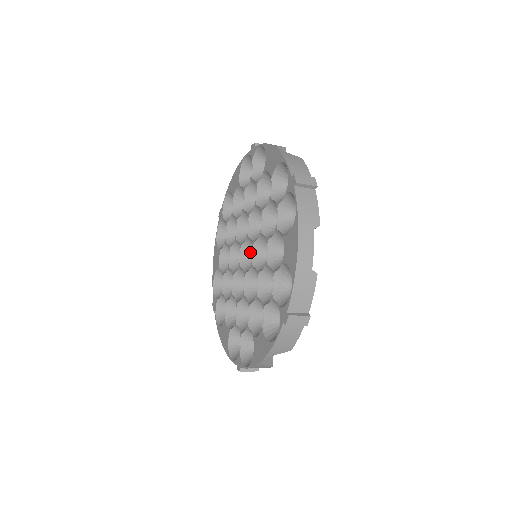
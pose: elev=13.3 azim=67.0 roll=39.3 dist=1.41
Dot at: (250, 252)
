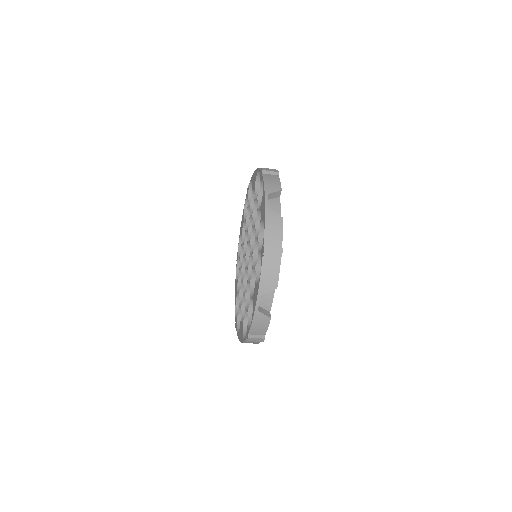
Dot at: occluded
